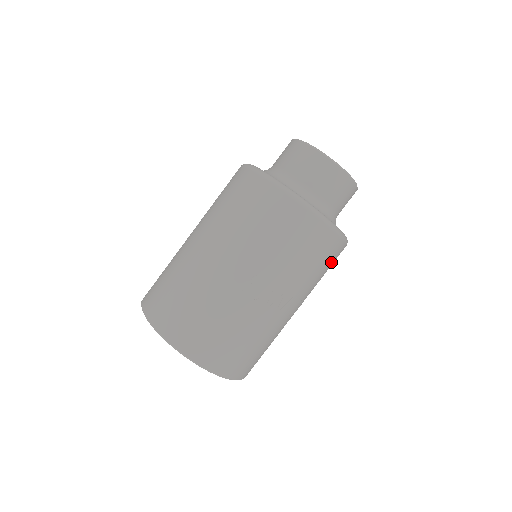
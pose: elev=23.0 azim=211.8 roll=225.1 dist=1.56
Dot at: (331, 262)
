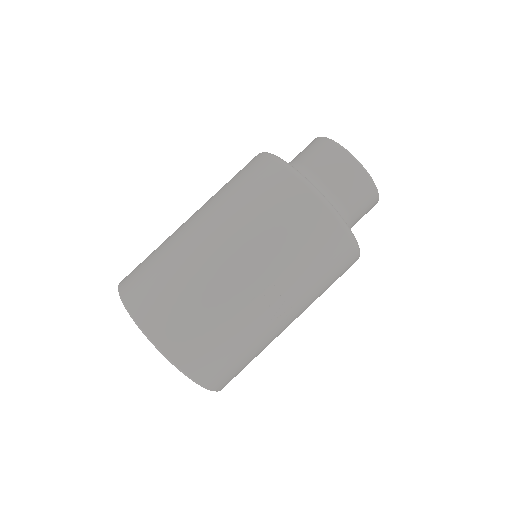
Dot at: occluded
